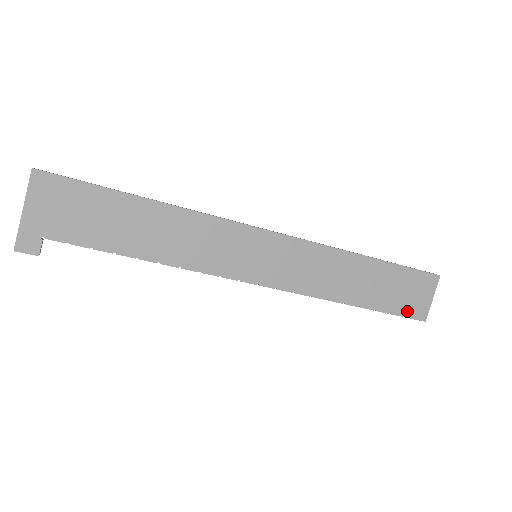
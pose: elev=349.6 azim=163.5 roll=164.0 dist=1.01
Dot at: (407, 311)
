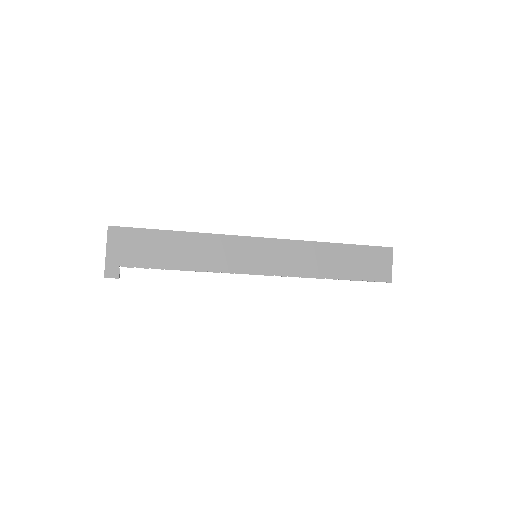
Dot at: (375, 277)
